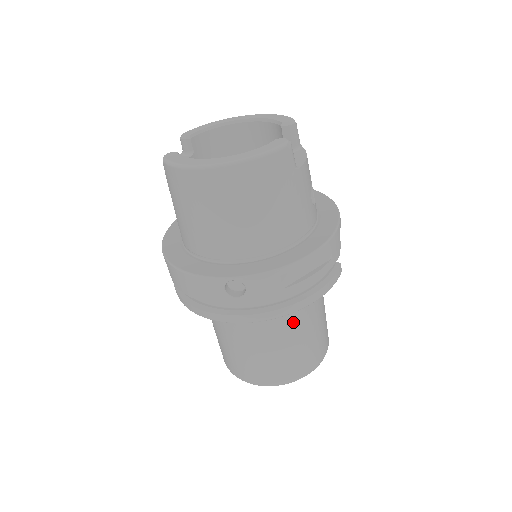
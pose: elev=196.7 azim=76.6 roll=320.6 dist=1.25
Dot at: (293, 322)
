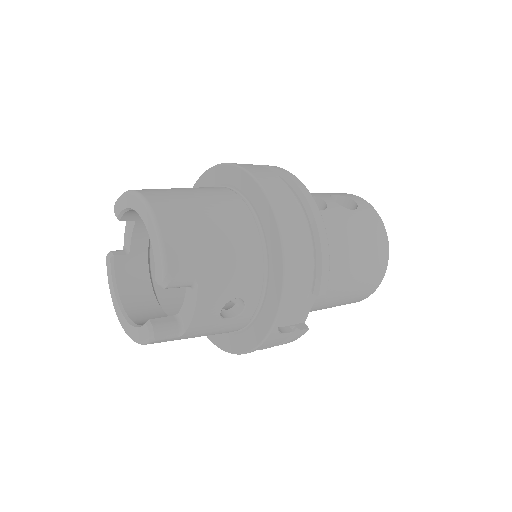
Dot at: occluded
